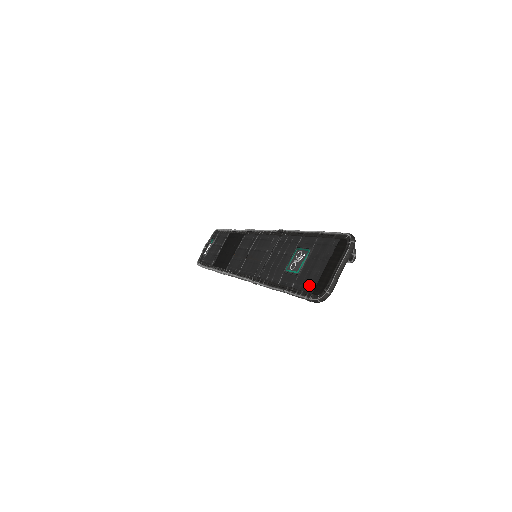
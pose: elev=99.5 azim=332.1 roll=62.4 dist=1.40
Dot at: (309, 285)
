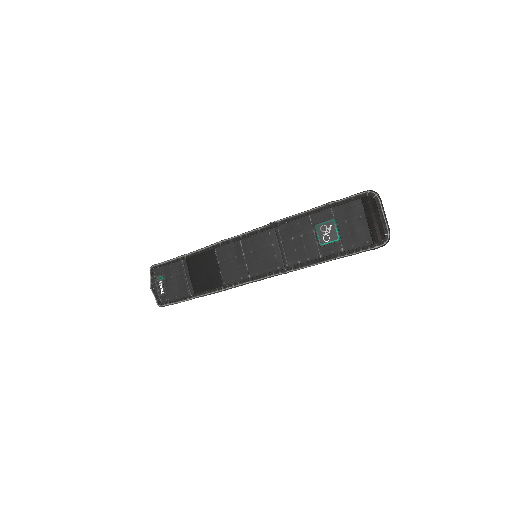
Dot at: (363, 240)
